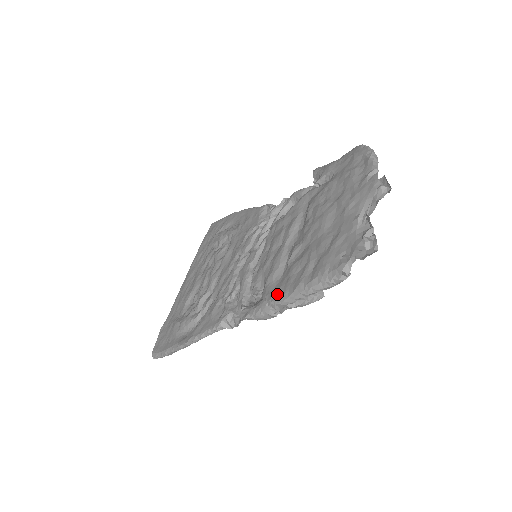
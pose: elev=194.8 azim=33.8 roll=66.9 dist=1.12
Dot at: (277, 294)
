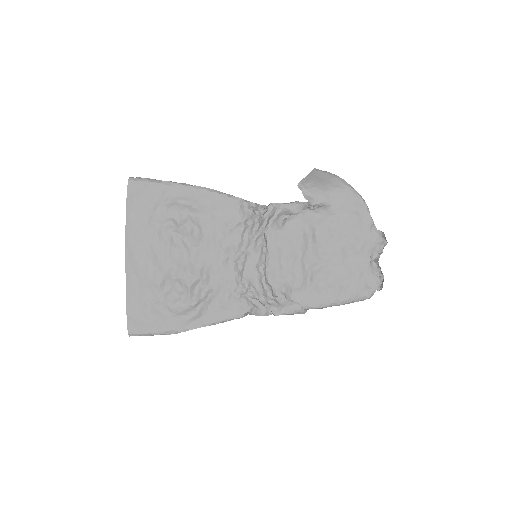
Dot at: (312, 303)
